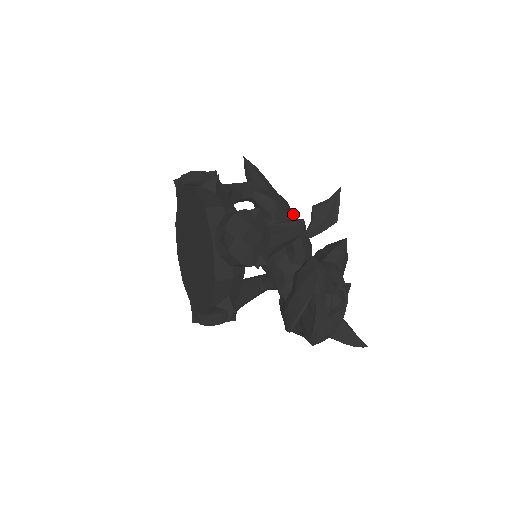
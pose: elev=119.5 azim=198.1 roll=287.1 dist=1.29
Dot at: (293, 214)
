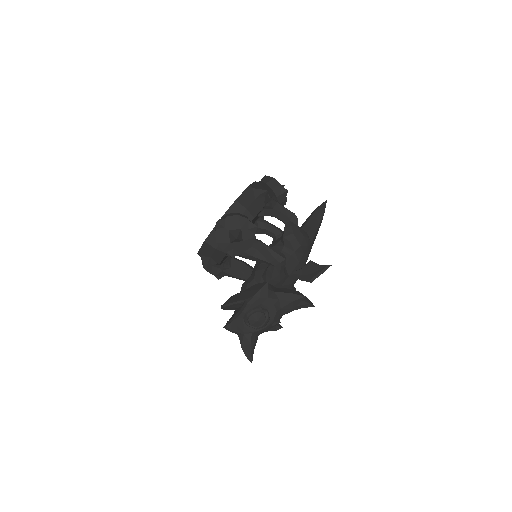
Dot at: (302, 255)
